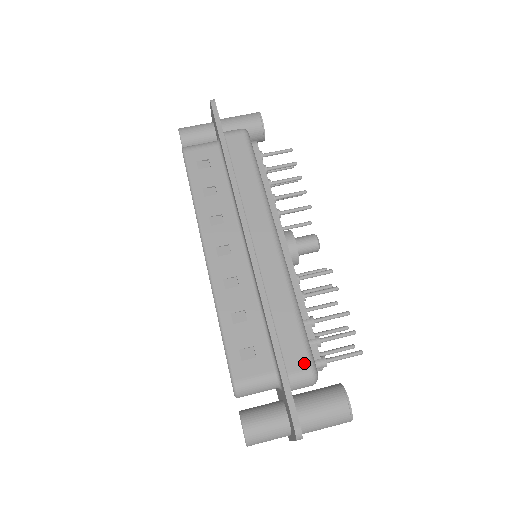
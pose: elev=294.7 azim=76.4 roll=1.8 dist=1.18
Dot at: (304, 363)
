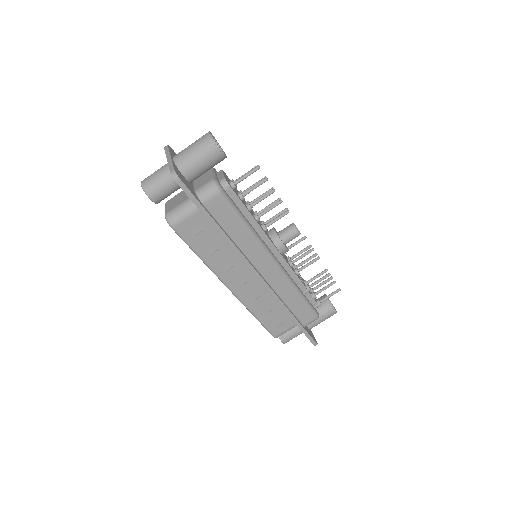
Dot at: (312, 317)
